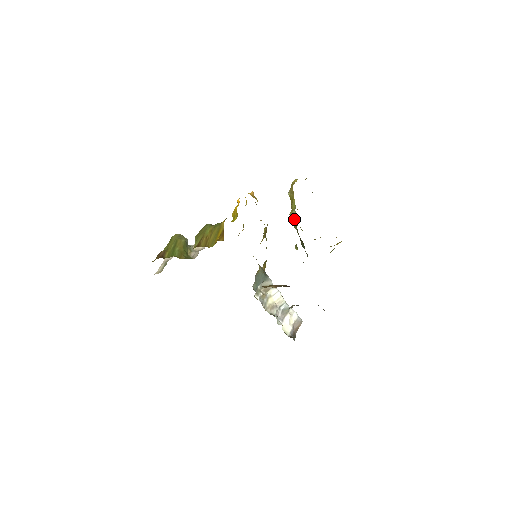
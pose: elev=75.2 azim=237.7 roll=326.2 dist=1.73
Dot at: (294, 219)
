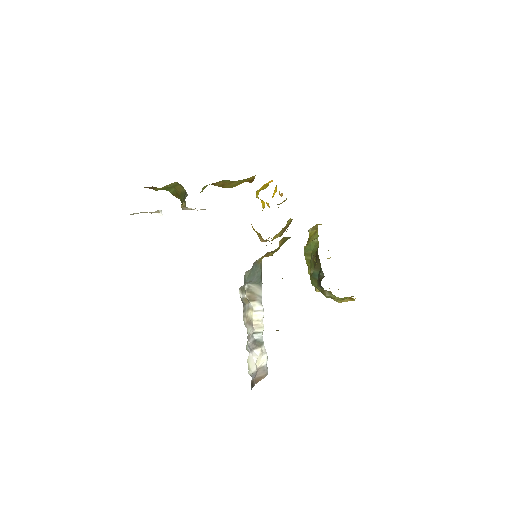
Dot at: (312, 247)
